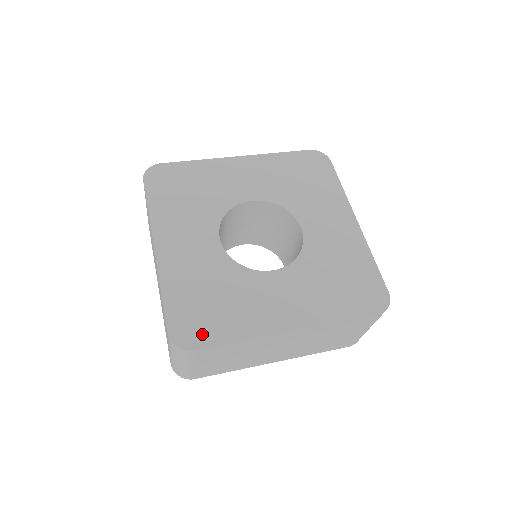
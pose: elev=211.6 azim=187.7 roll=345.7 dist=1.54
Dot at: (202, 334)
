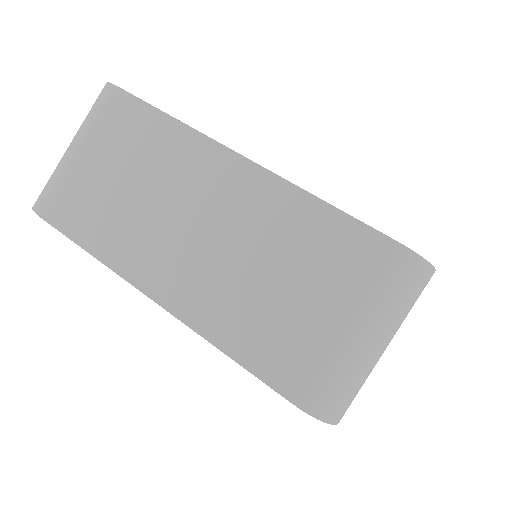
Dot at: occluded
